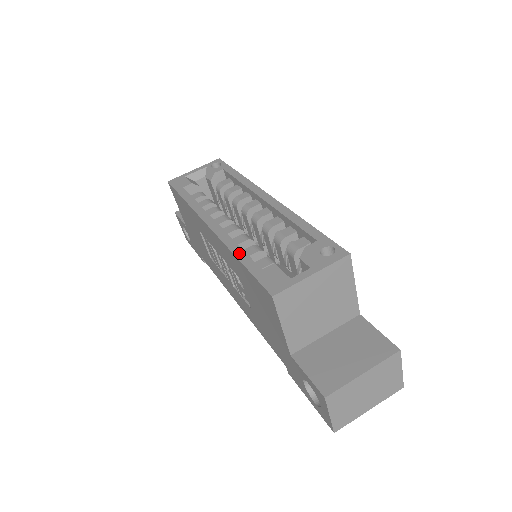
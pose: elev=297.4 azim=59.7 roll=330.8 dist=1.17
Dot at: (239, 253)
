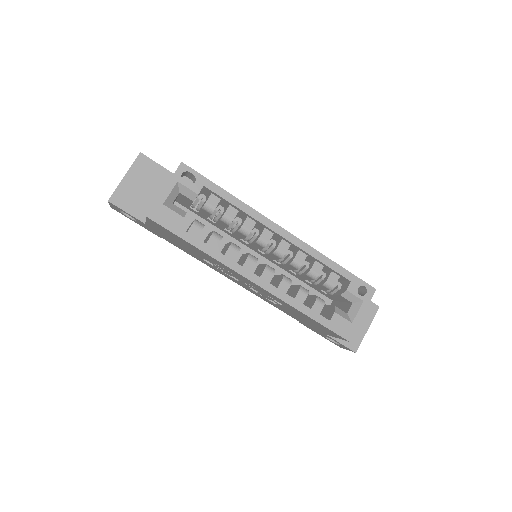
Dot at: (304, 310)
